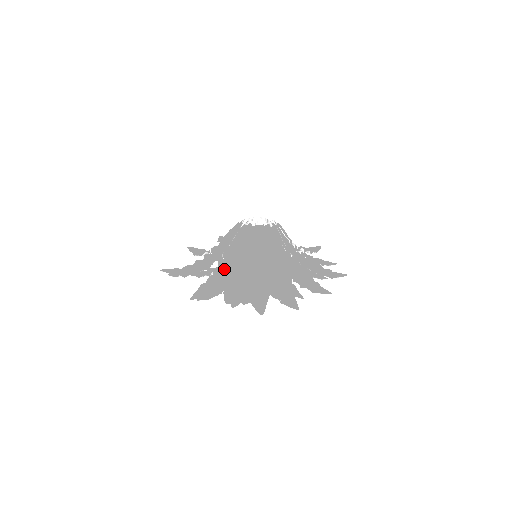
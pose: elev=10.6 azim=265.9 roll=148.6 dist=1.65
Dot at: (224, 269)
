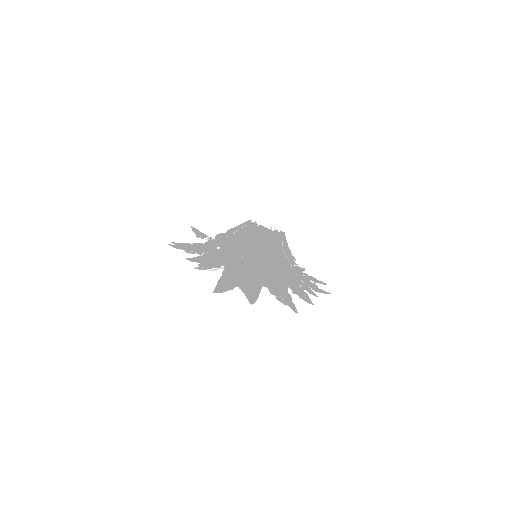
Dot at: occluded
